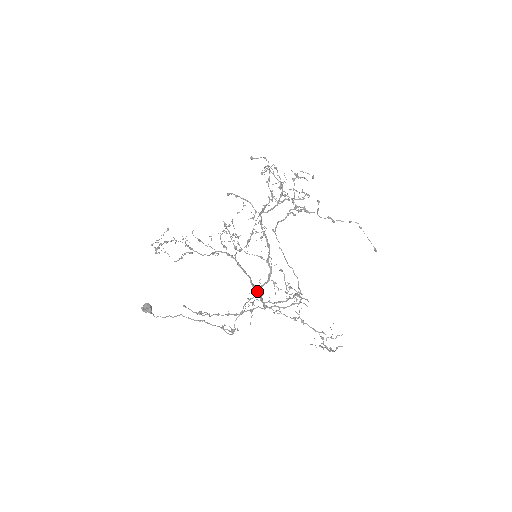
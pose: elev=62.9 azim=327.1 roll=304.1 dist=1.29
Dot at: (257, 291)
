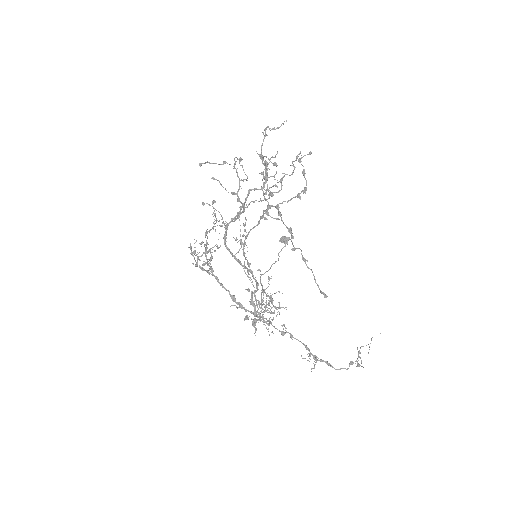
Dot at: (239, 303)
